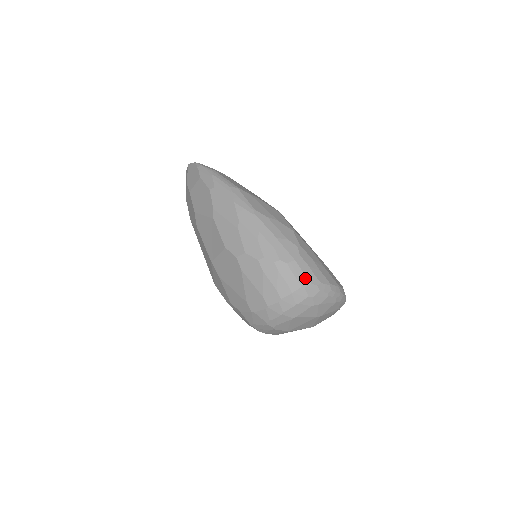
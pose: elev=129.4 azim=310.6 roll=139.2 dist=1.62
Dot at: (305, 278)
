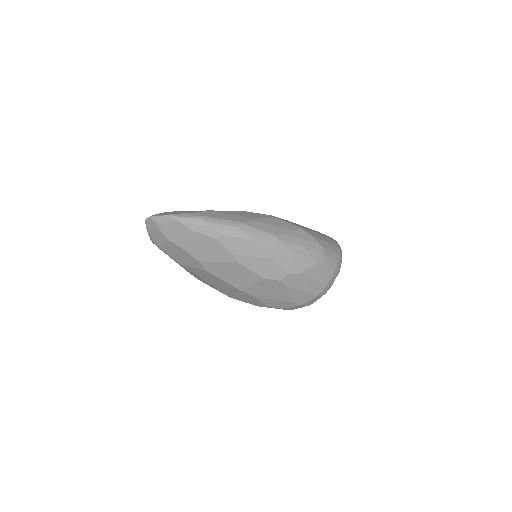
Dot at: (334, 261)
